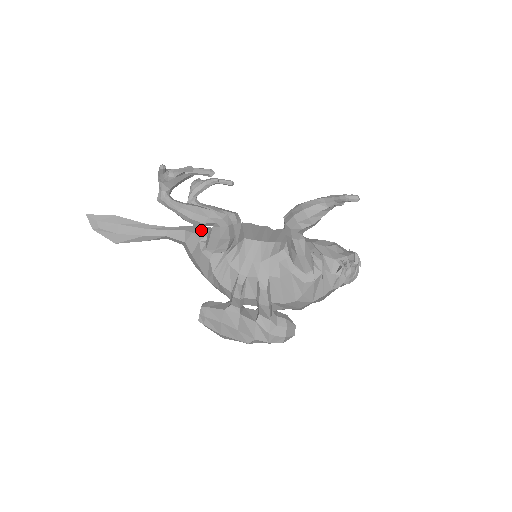
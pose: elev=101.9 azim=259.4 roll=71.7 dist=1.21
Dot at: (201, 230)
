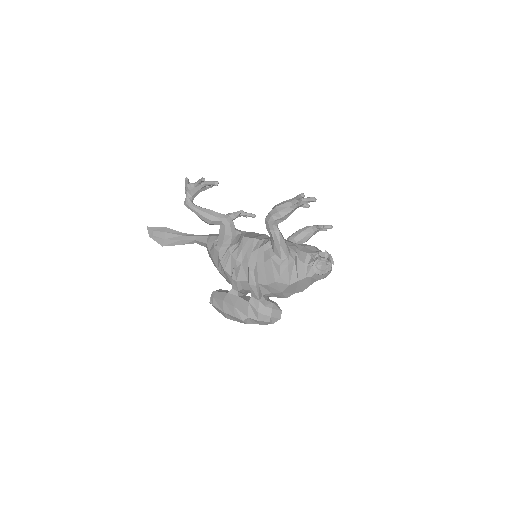
Dot at: (218, 235)
